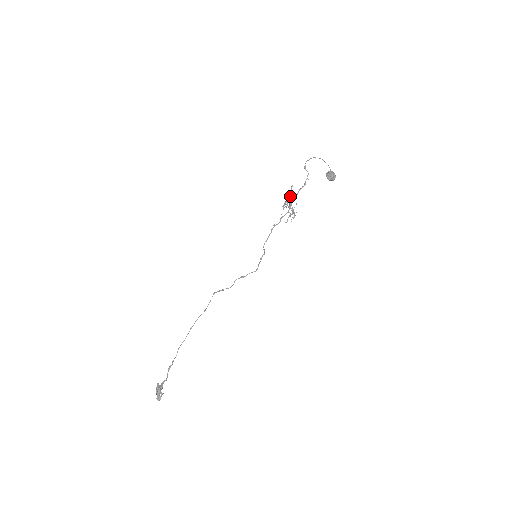
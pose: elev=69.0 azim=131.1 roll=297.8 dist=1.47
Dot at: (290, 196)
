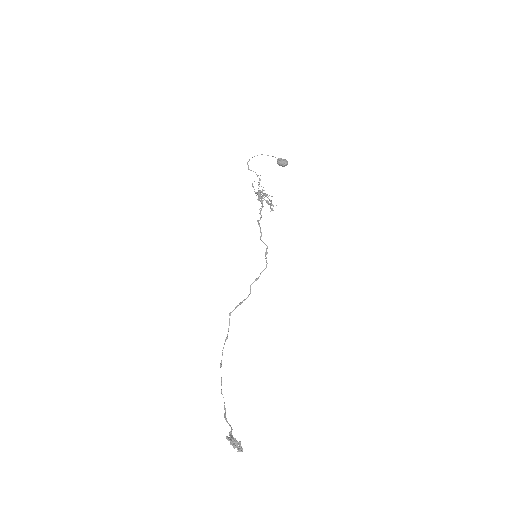
Dot at: (256, 192)
